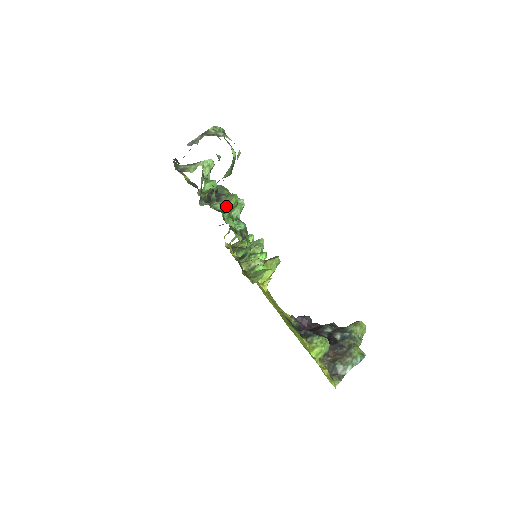
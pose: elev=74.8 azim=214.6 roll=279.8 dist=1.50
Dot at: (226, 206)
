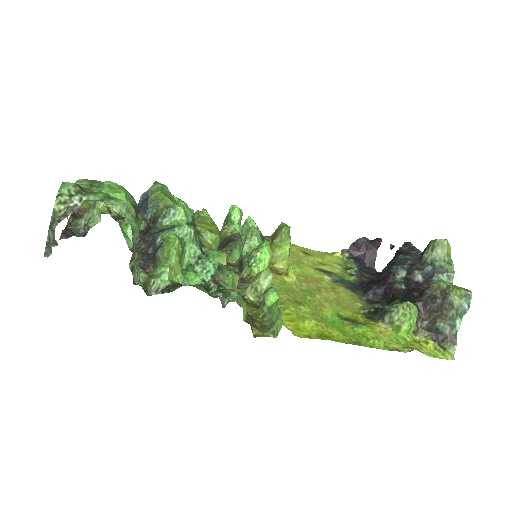
Dot at: (169, 271)
